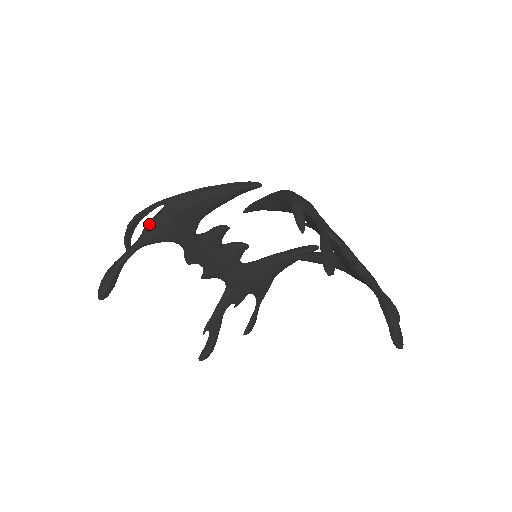
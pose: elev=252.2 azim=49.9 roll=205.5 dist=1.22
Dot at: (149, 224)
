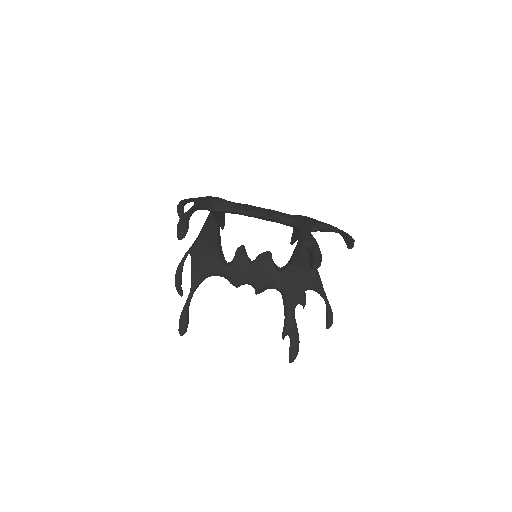
Dot at: (191, 271)
